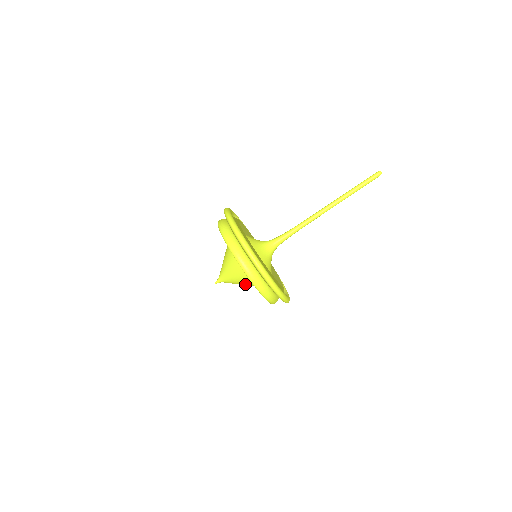
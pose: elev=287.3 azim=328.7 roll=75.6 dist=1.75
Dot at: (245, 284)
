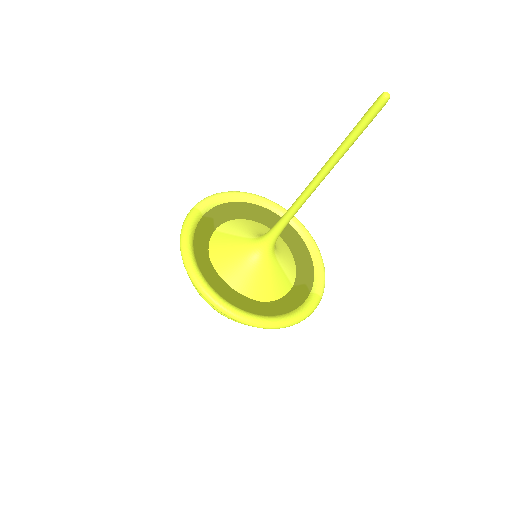
Dot at: occluded
